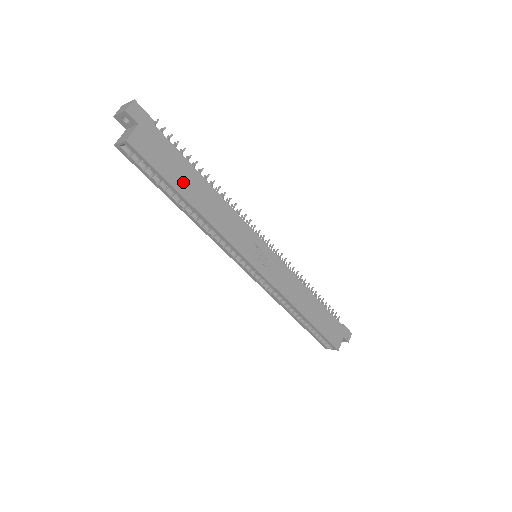
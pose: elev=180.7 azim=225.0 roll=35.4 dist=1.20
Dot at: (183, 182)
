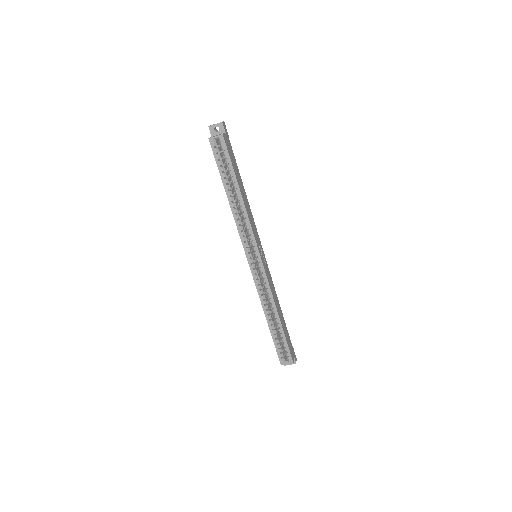
Dot at: (238, 177)
